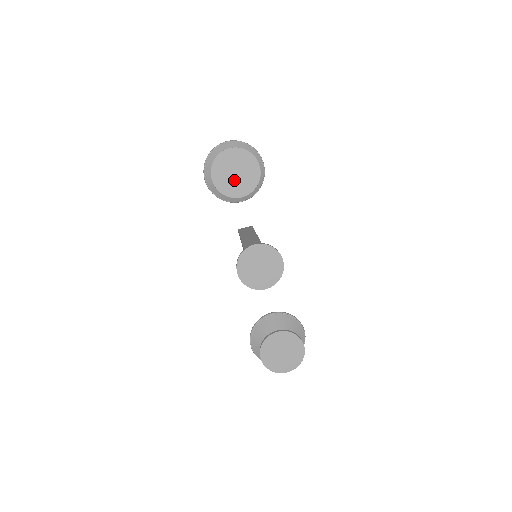
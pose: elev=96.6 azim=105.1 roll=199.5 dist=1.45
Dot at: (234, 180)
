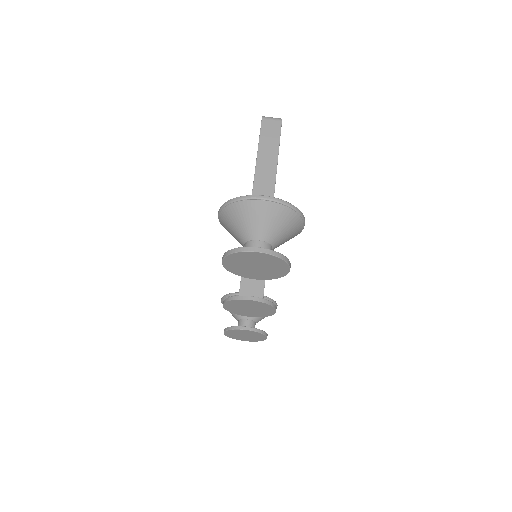
Dot at: (251, 269)
